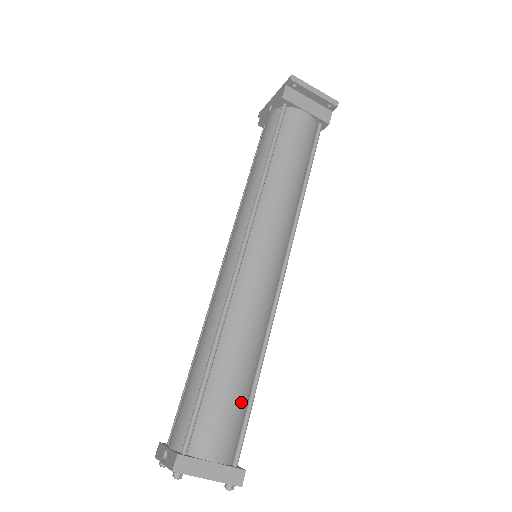
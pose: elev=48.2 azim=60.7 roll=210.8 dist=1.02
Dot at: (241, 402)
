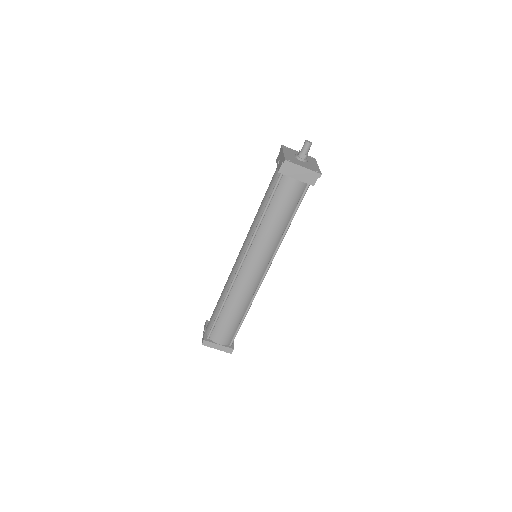
Dot at: (234, 326)
